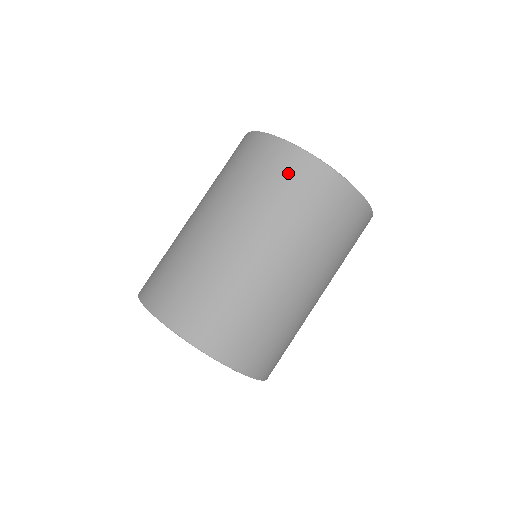
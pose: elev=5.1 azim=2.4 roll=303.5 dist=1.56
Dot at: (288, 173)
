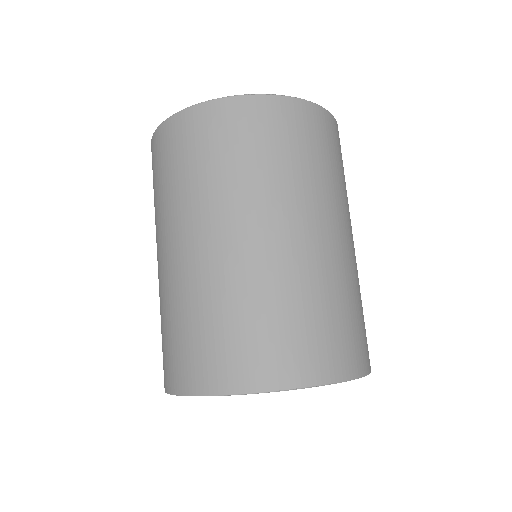
Dot at: (316, 135)
